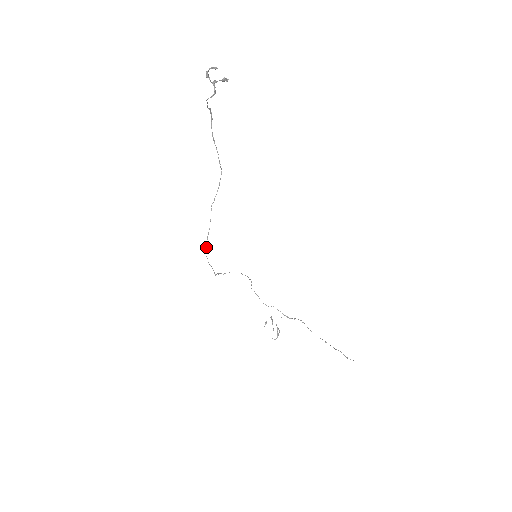
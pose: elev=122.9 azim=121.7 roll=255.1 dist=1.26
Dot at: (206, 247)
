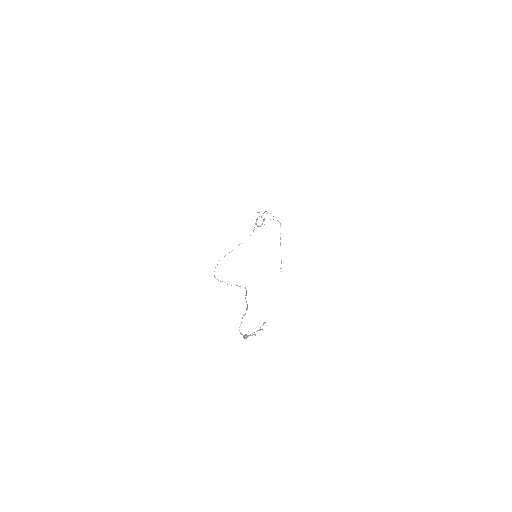
Dot at: occluded
